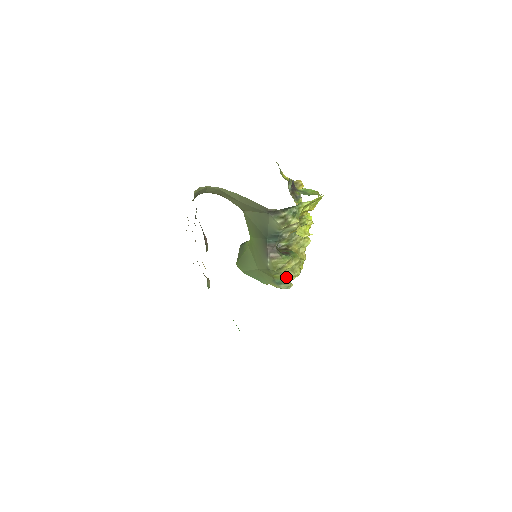
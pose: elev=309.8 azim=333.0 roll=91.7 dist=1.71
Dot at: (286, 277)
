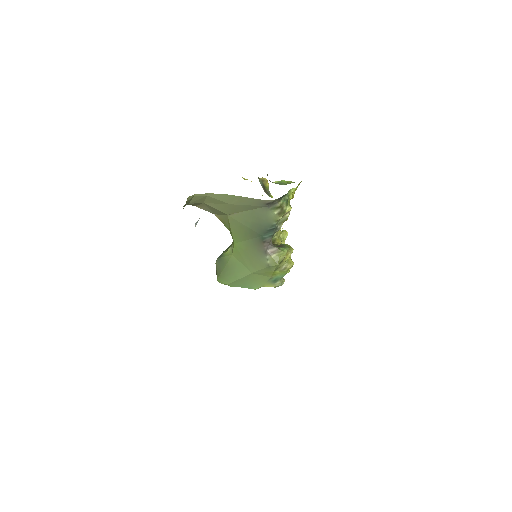
Dot at: (284, 271)
